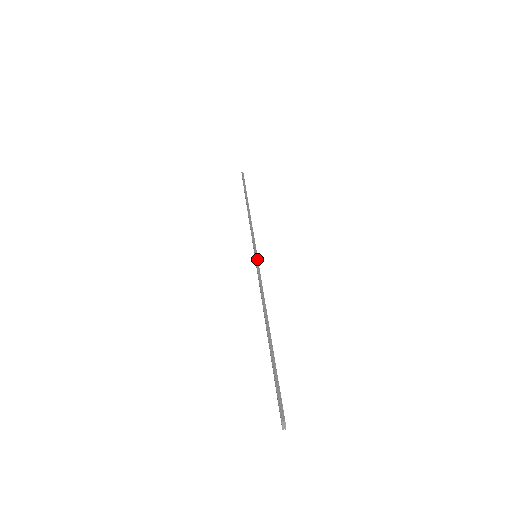
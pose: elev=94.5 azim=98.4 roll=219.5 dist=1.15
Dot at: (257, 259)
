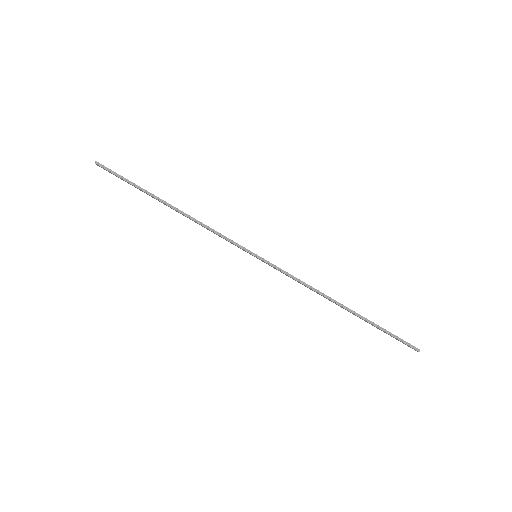
Dot at: (267, 262)
